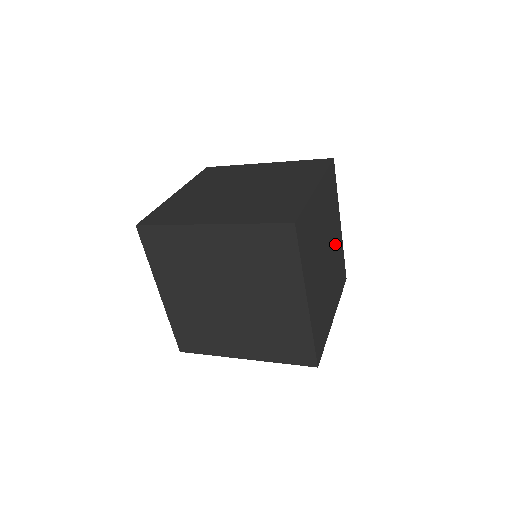
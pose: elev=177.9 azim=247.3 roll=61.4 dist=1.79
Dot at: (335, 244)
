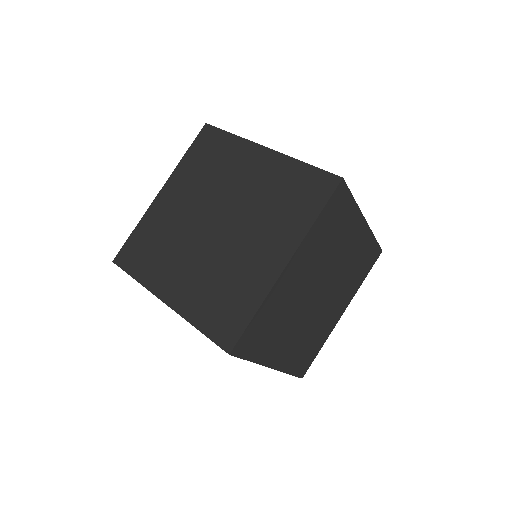
Dot at: (347, 256)
